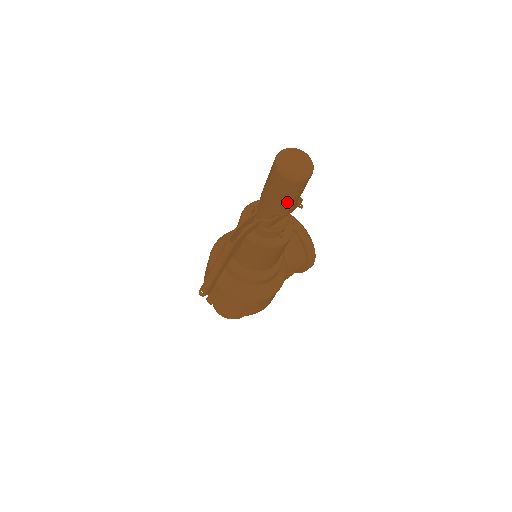
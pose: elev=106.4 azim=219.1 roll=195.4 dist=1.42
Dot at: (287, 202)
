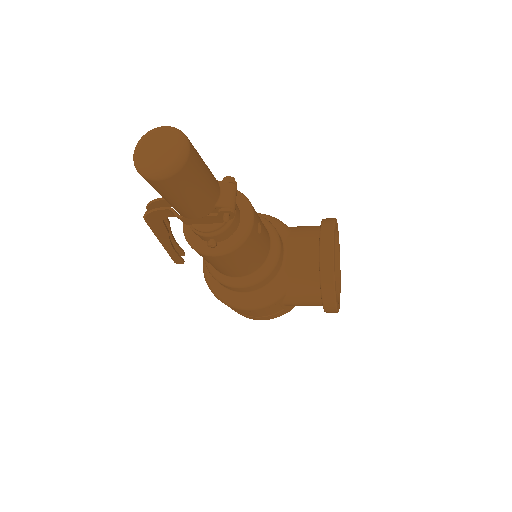
Dot at: (167, 201)
